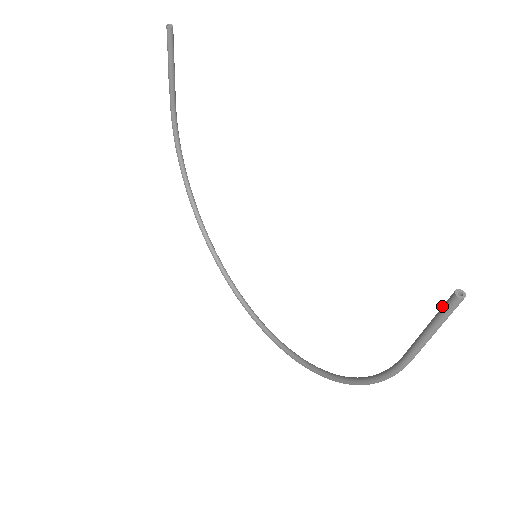
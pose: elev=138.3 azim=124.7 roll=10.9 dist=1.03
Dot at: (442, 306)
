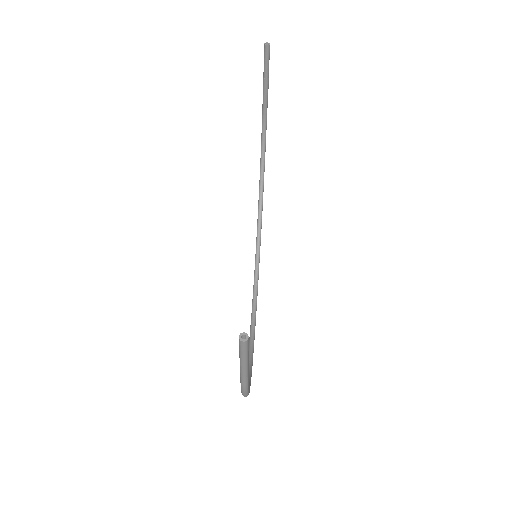
Dot at: occluded
